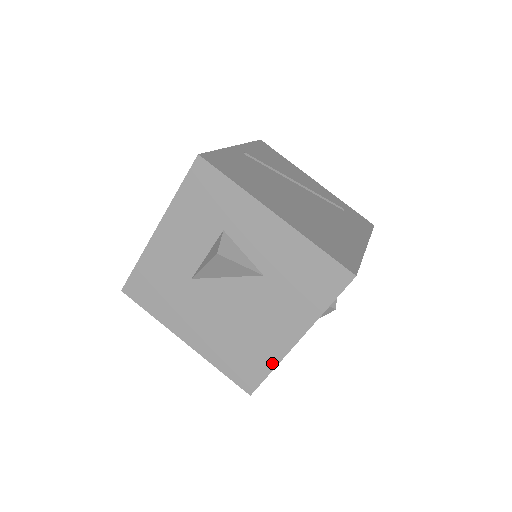
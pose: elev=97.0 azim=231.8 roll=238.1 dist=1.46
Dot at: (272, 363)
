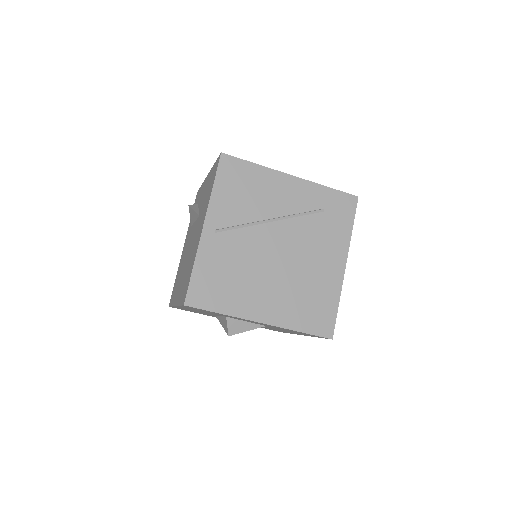
Dot at: (290, 333)
